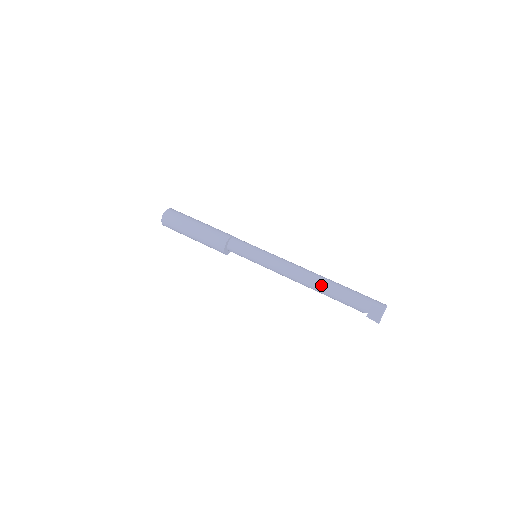
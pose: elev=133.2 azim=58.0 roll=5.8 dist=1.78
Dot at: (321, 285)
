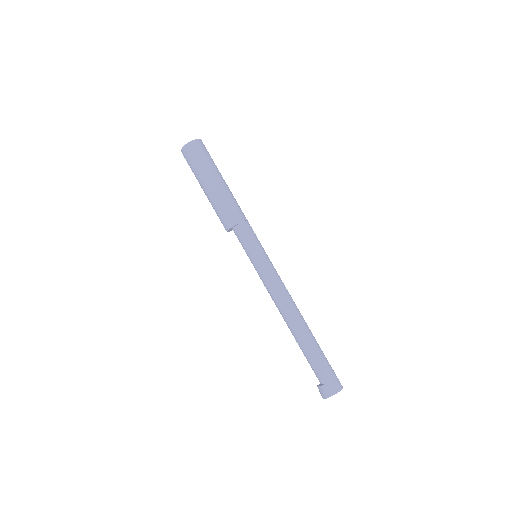
Dot at: (294, 334)
